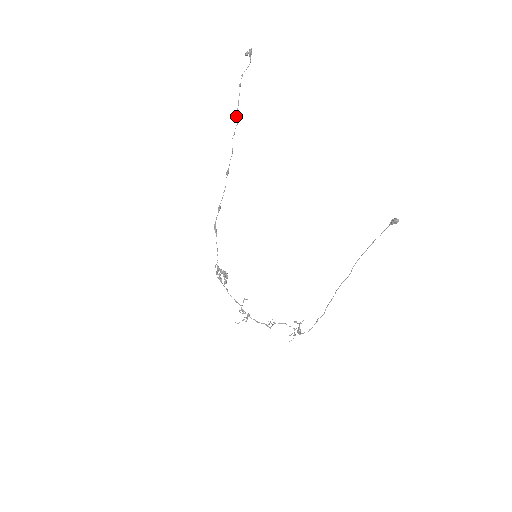
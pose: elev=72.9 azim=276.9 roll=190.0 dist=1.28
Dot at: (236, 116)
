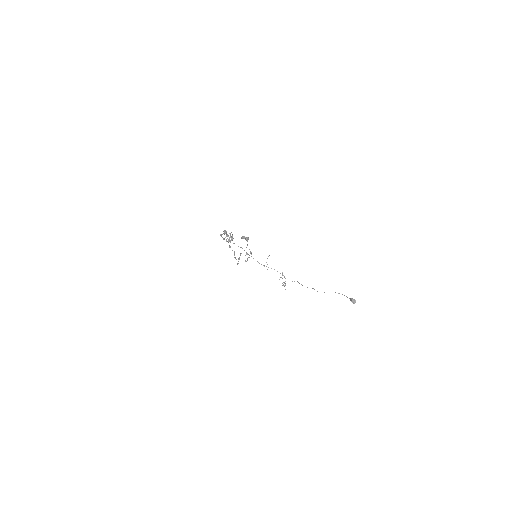
Dot at: (237, 264)
